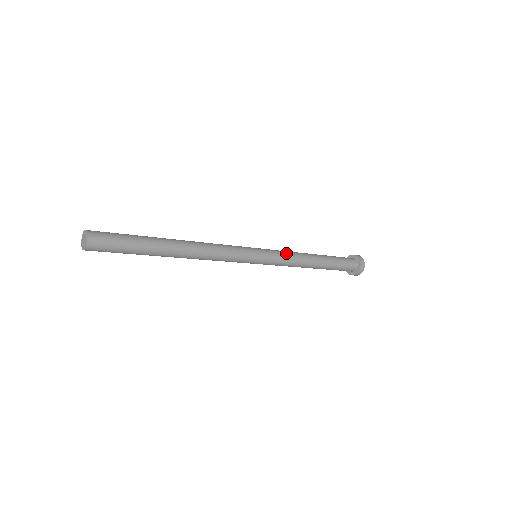
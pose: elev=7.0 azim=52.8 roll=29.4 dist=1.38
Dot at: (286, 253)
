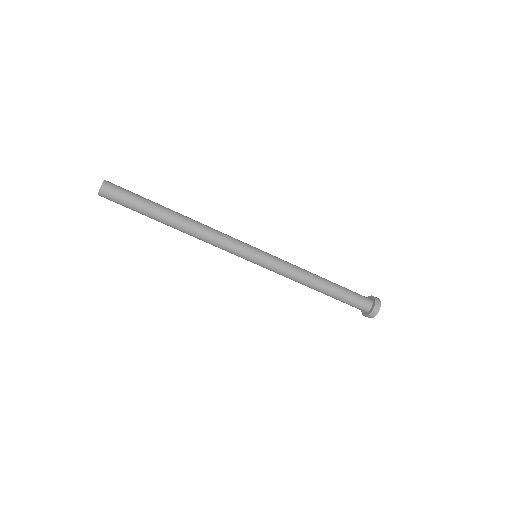
Dot at: (288, 264)
